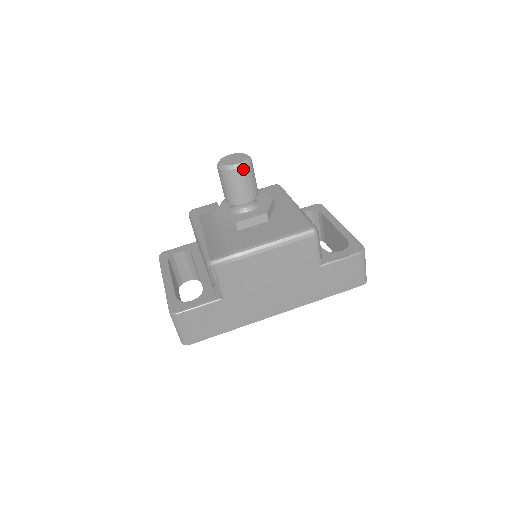
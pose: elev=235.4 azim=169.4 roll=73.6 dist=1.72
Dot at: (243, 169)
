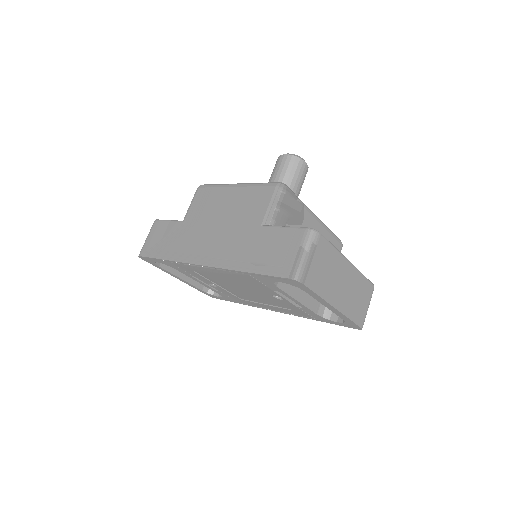
Dot at: (287, 157)
